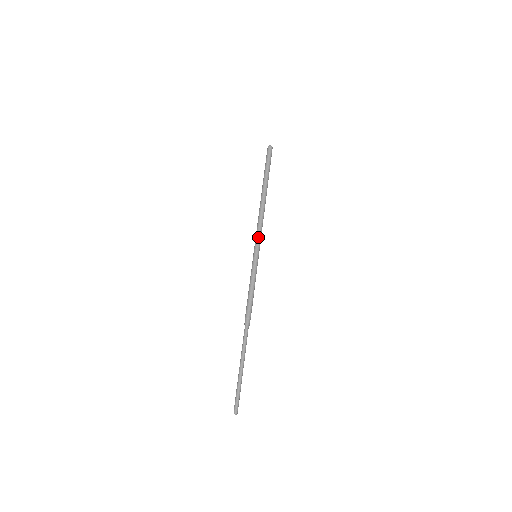
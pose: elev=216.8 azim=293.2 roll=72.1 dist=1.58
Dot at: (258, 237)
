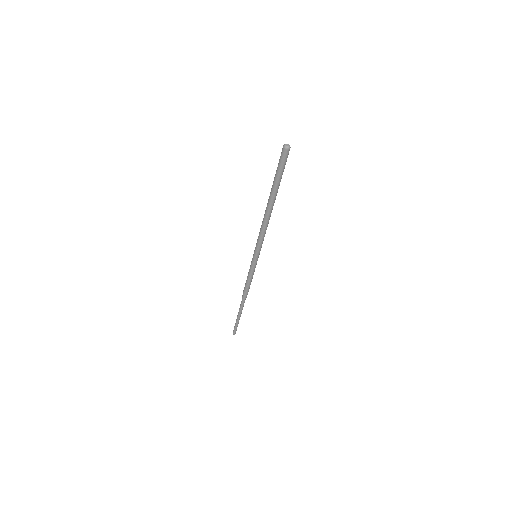
Dot at: (259, 245)
